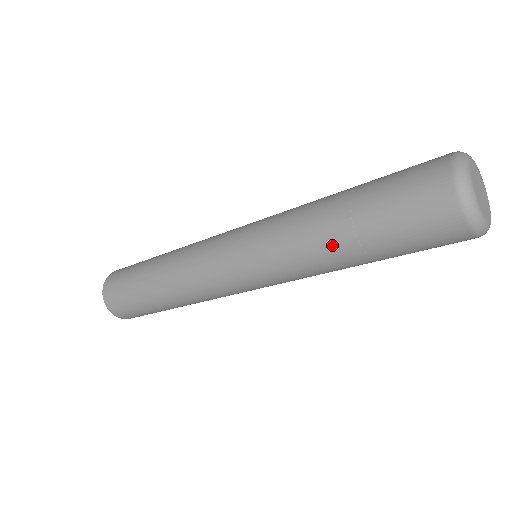
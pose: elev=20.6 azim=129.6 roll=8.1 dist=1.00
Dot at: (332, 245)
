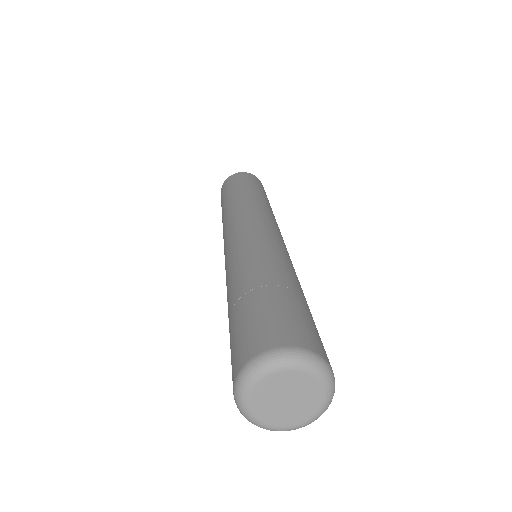
Dot at: occluded
